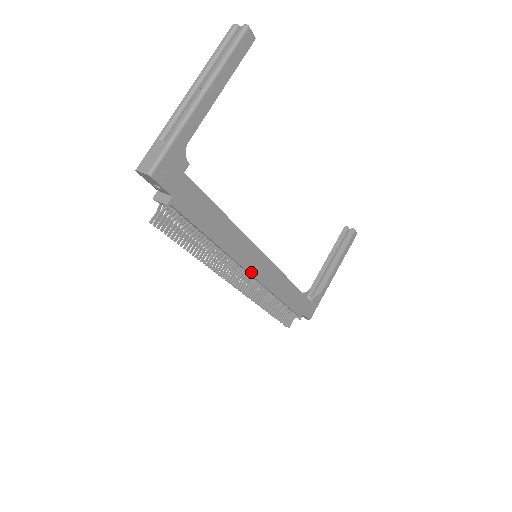
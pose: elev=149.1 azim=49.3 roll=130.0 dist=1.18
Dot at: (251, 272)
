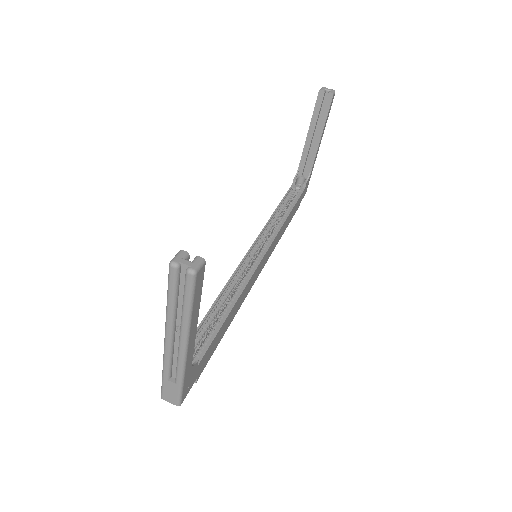
Dot at: (258, 274)
